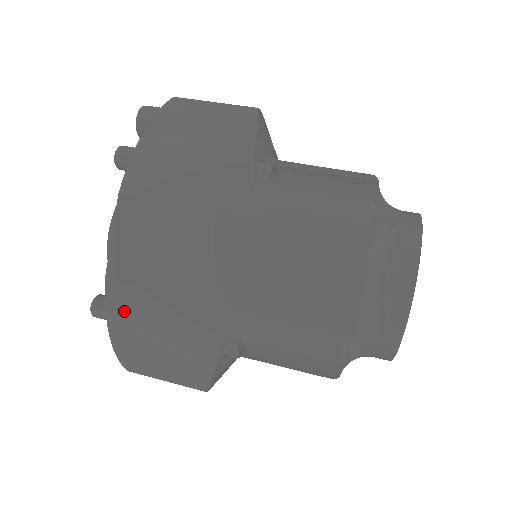
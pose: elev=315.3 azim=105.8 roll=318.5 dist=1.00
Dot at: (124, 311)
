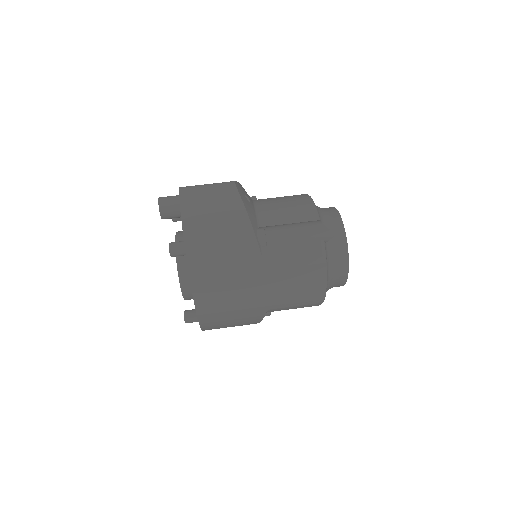
Dot at: (210, 322)
